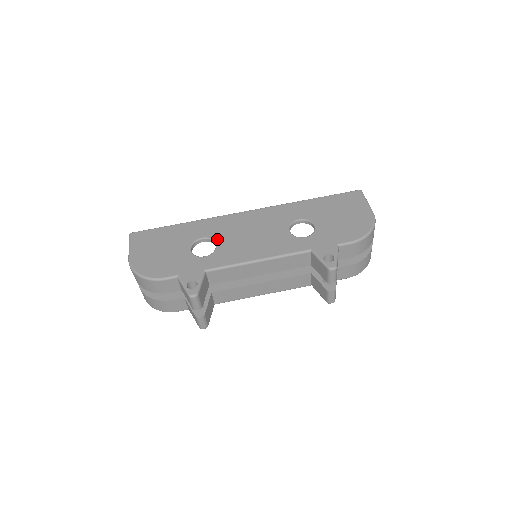
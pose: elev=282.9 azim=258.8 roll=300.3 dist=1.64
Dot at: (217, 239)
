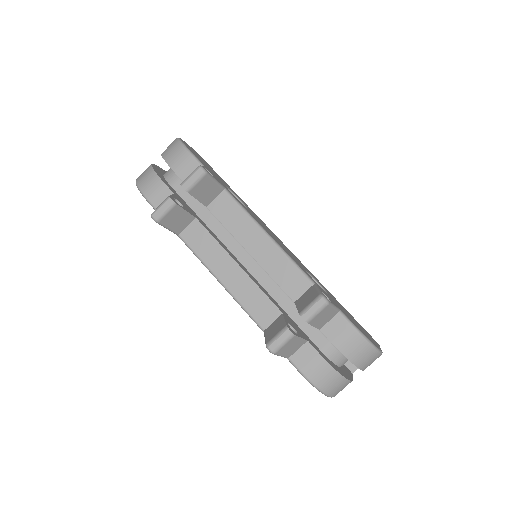
Dot at: occluded
